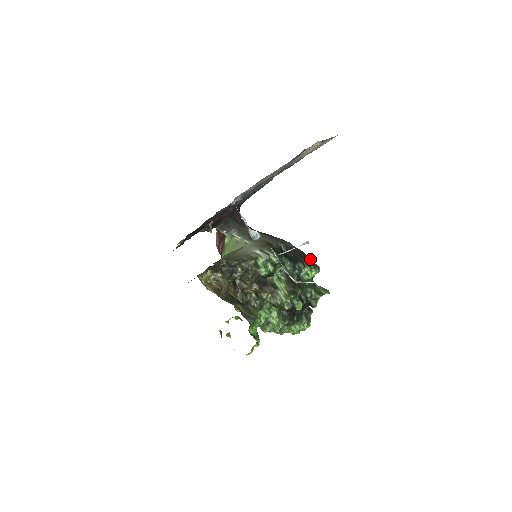
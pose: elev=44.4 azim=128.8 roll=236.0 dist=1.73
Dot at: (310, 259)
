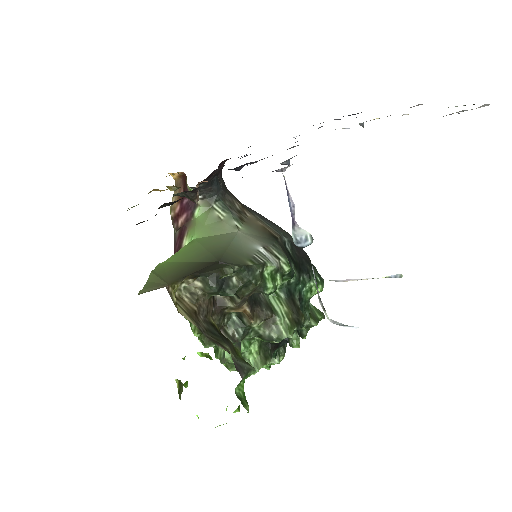
Dot at: (315, 267)
